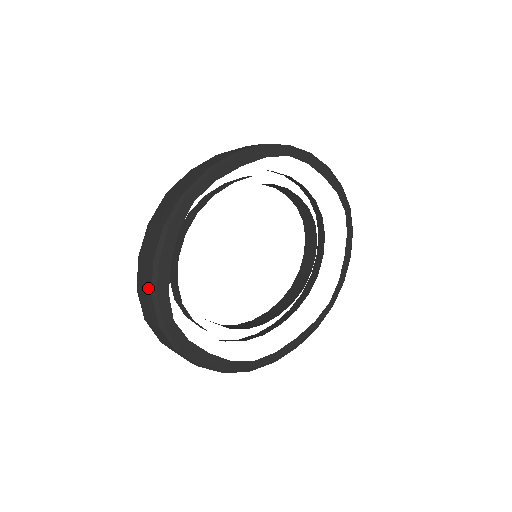
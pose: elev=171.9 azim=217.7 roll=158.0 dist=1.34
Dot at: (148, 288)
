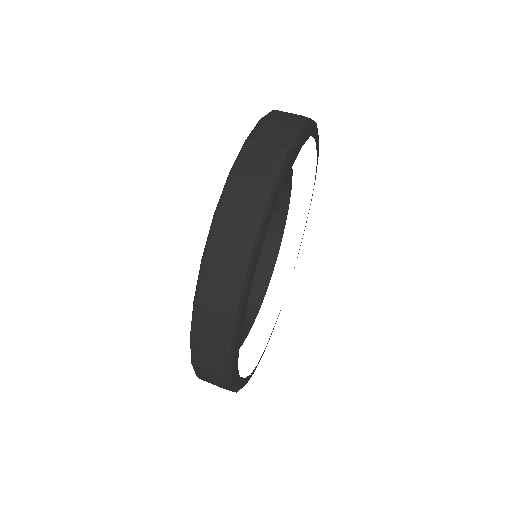
Dot at: occluded
